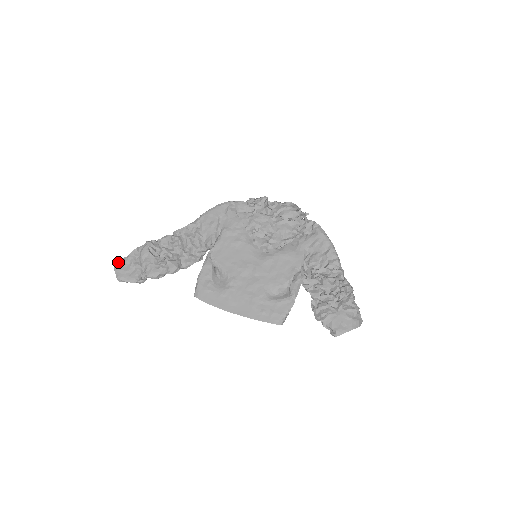
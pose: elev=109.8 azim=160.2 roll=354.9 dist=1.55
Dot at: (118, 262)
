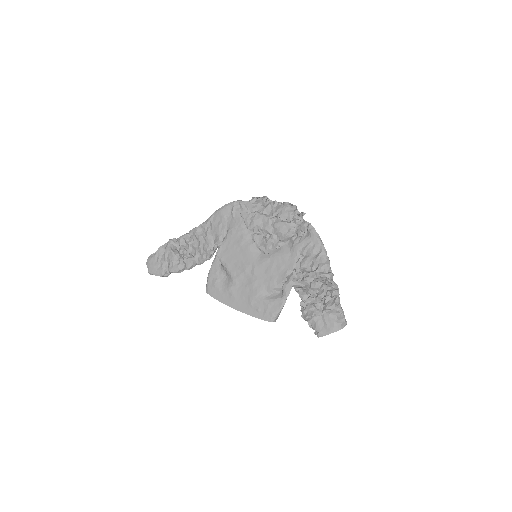
Dot at: (149, 258)
